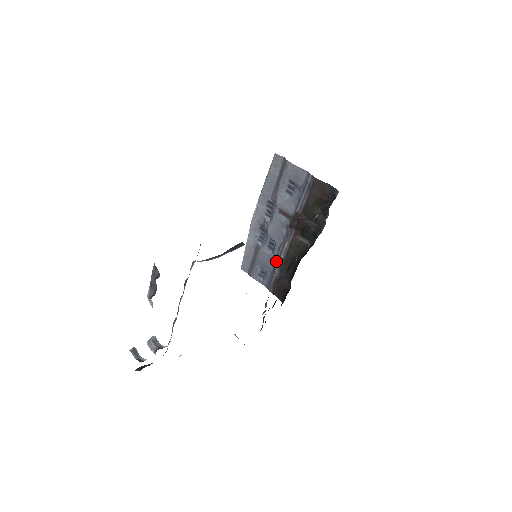
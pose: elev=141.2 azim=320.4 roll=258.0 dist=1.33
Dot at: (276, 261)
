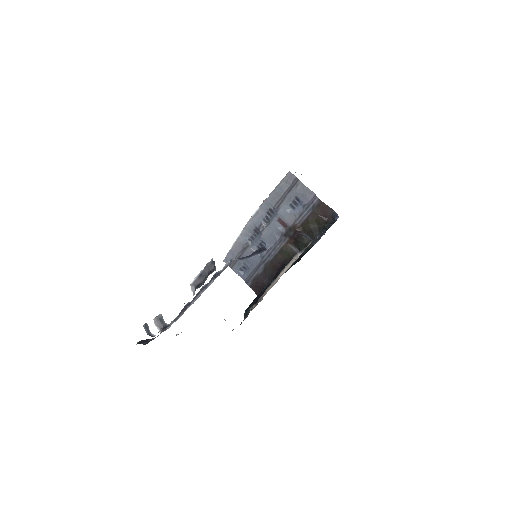
Dot at: (262, 261)
